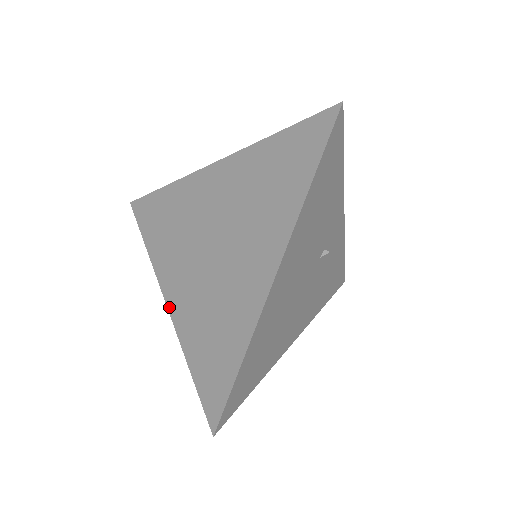
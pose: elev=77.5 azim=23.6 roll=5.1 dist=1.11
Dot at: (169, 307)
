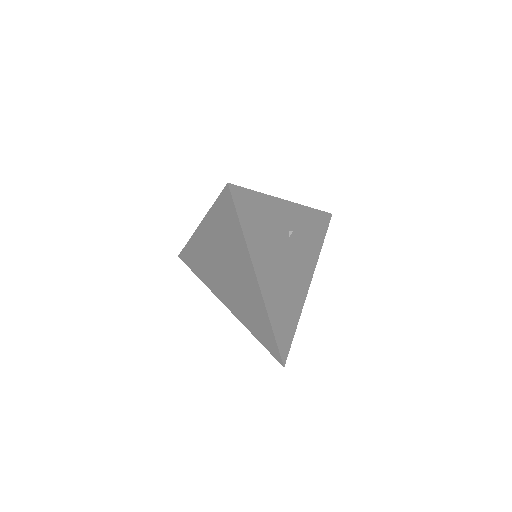
Dot at: (230, 310)
